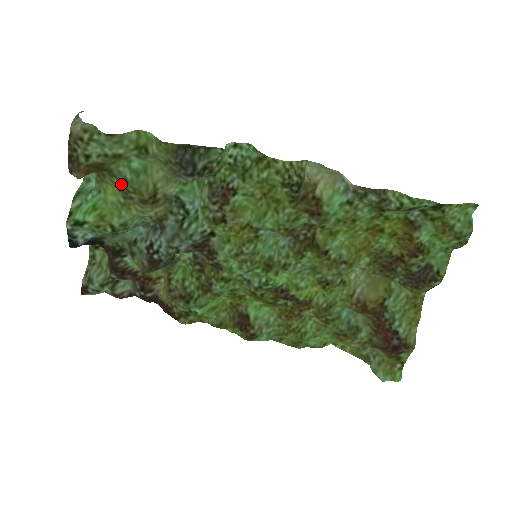
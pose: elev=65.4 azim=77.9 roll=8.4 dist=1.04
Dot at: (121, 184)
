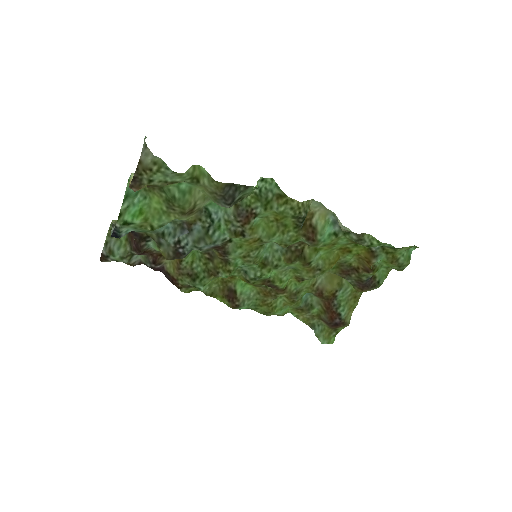
Dot at: (169, 199)
